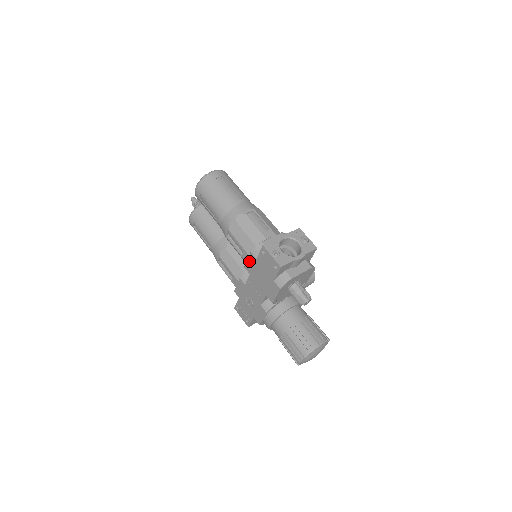
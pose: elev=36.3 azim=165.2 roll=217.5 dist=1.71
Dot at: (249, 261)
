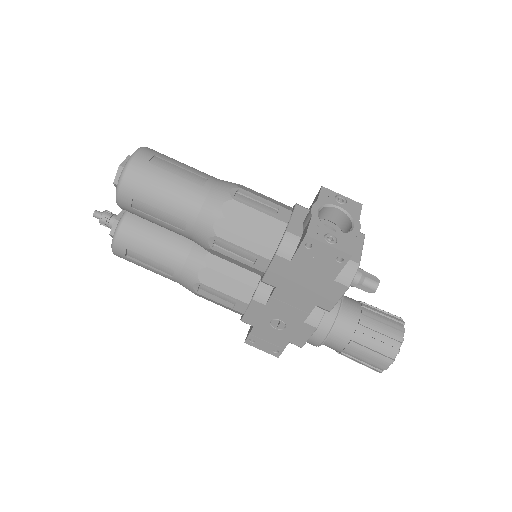
Dot at: (273, 269)
